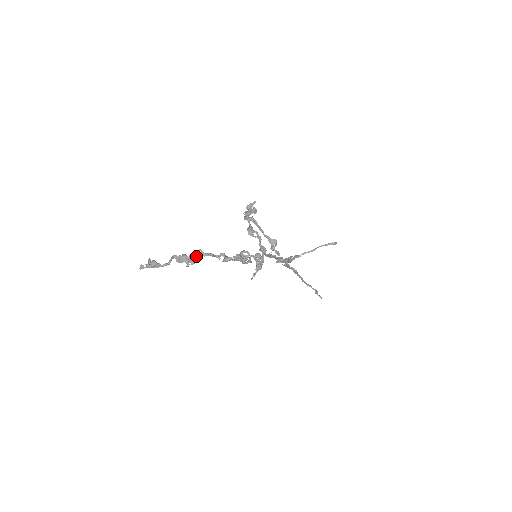
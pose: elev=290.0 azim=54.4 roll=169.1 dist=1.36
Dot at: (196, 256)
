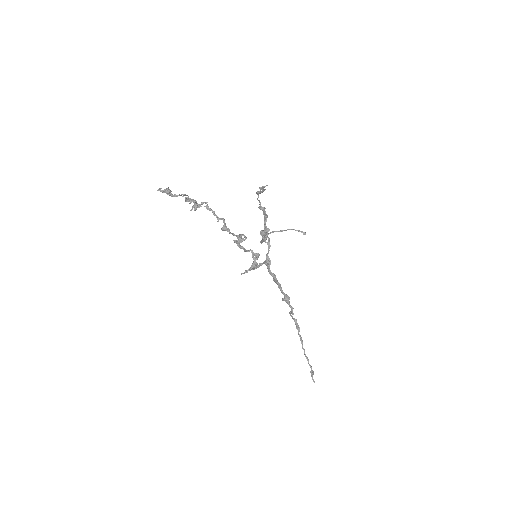
Dot at: occluded
